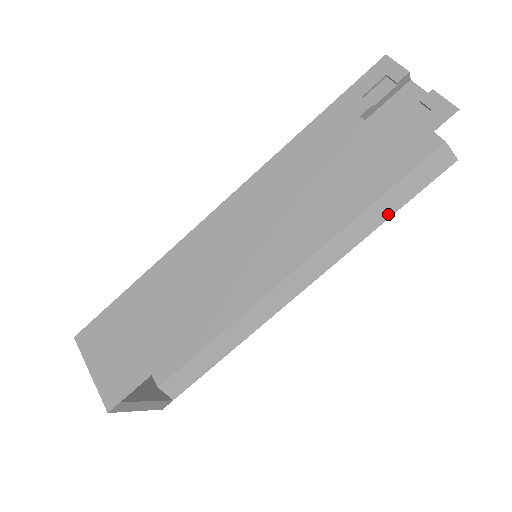
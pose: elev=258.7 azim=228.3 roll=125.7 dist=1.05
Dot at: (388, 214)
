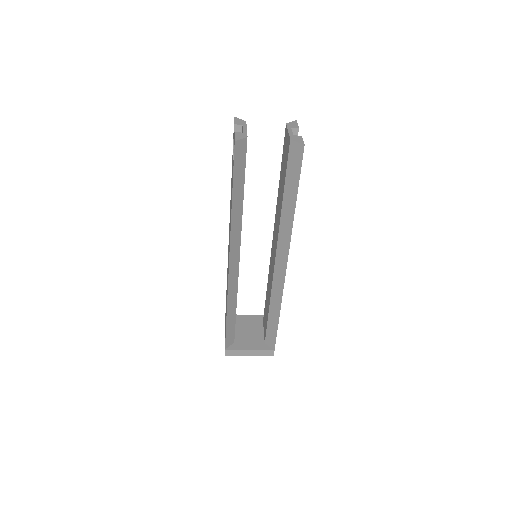
Dot at: (294, 202)
